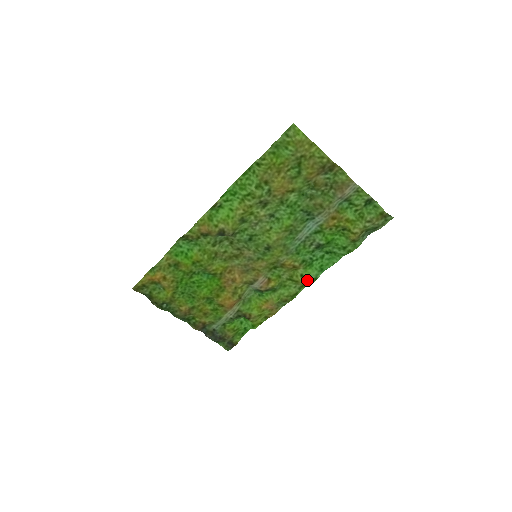
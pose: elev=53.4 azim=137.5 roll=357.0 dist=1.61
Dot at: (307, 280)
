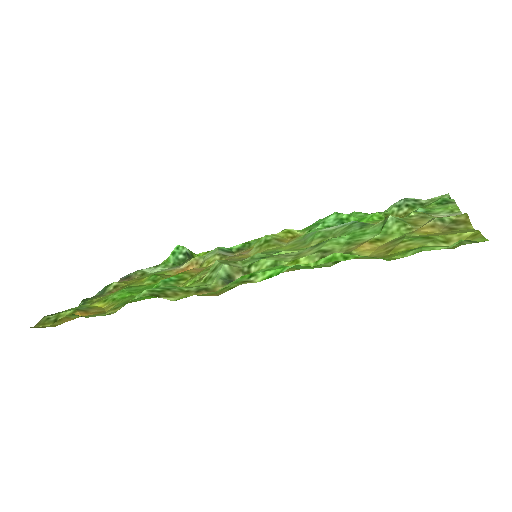
Dot at: occluded
